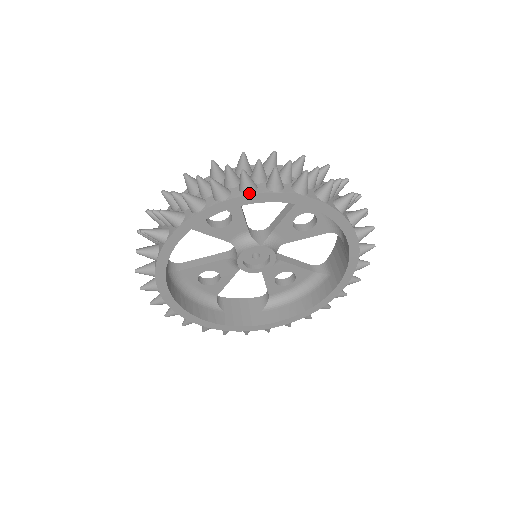
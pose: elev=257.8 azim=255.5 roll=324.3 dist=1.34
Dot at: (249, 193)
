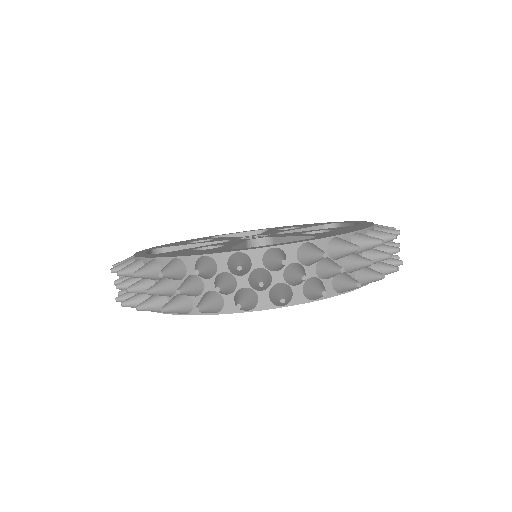
Dot at: (247, 310)
